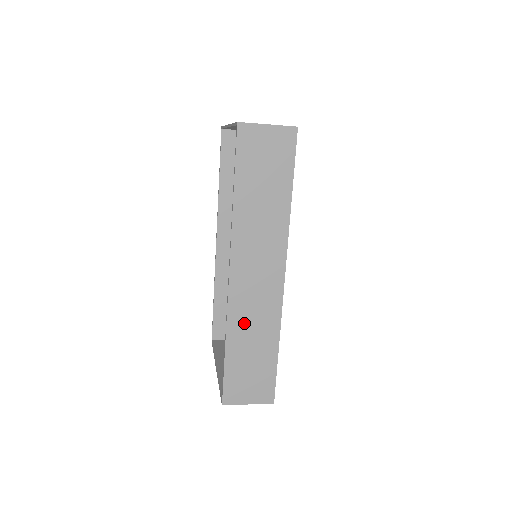
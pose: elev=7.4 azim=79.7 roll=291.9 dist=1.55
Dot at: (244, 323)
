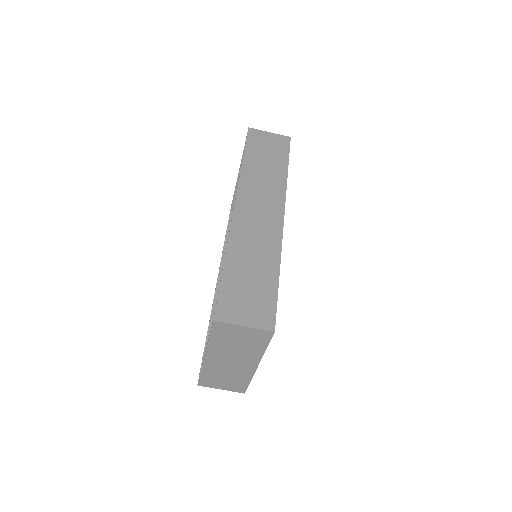
Dot at: (245, 245)
